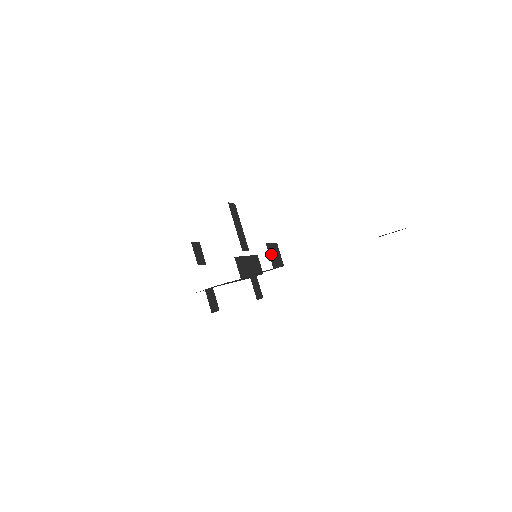
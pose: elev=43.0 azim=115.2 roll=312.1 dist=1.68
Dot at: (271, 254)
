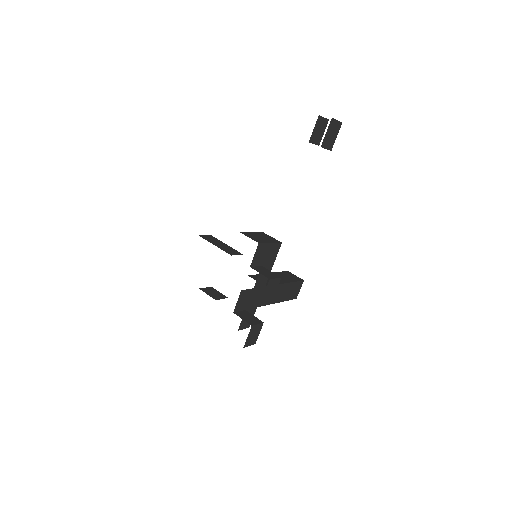
Dot at: (252, 237)
